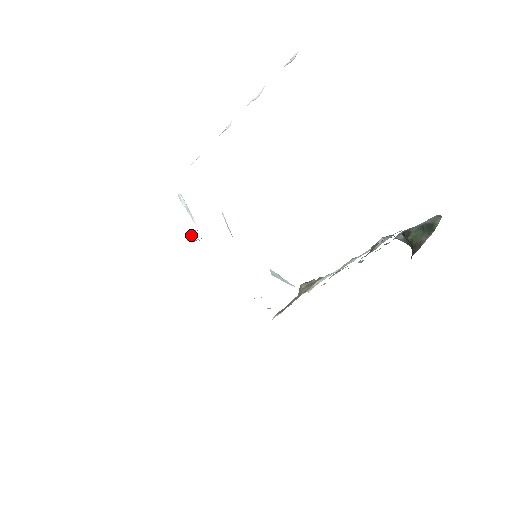
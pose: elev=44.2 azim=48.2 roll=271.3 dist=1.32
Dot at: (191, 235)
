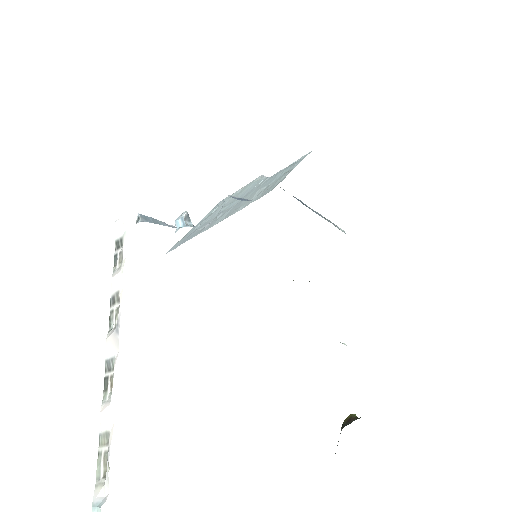
Dot at: (176, 228)
